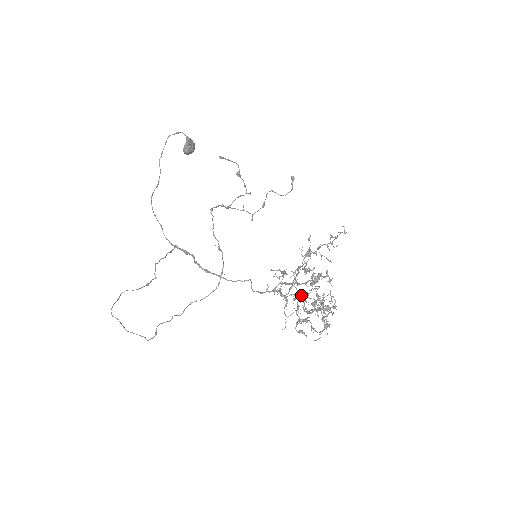
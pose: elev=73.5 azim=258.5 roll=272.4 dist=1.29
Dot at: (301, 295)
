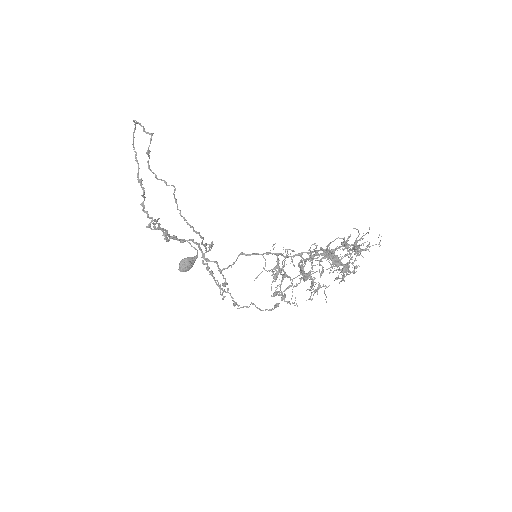
Dot at: occluded
